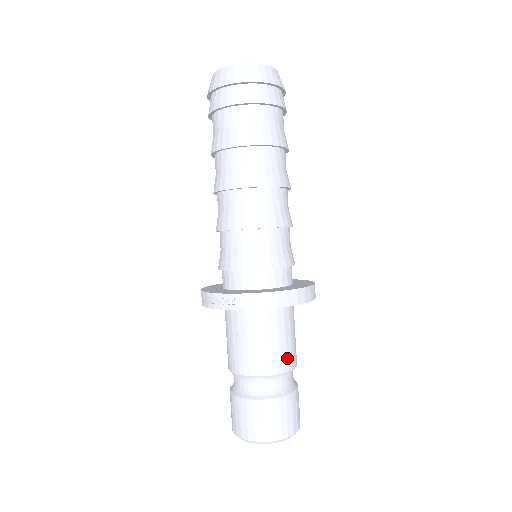
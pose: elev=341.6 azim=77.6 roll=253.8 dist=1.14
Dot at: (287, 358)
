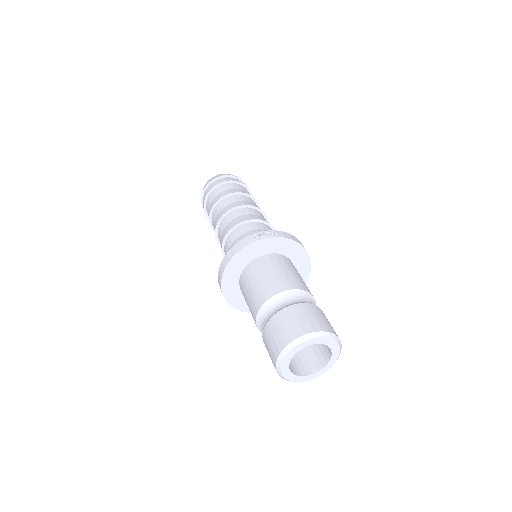
Dot at: occluded
